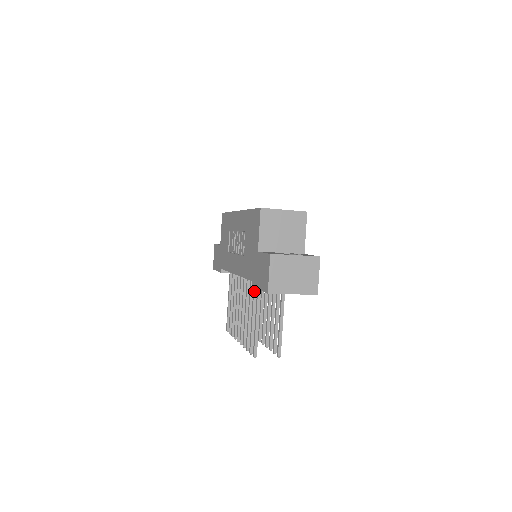
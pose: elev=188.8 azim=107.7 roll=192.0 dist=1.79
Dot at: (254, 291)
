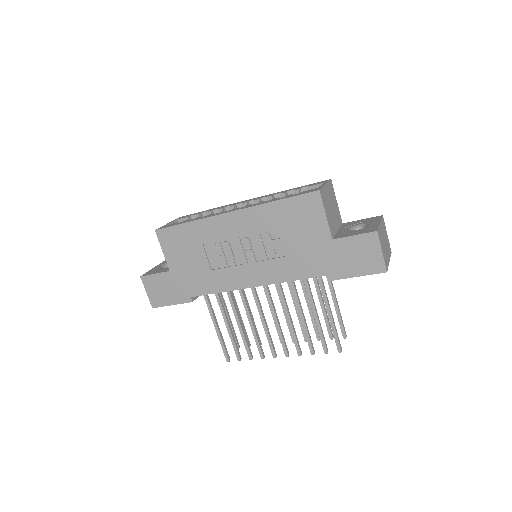
Dot at: (309, 288)
